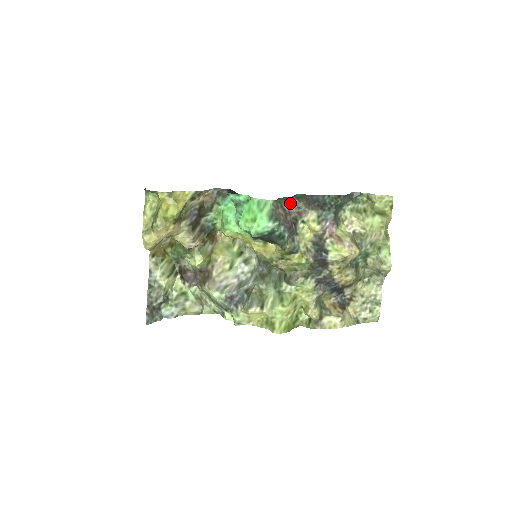
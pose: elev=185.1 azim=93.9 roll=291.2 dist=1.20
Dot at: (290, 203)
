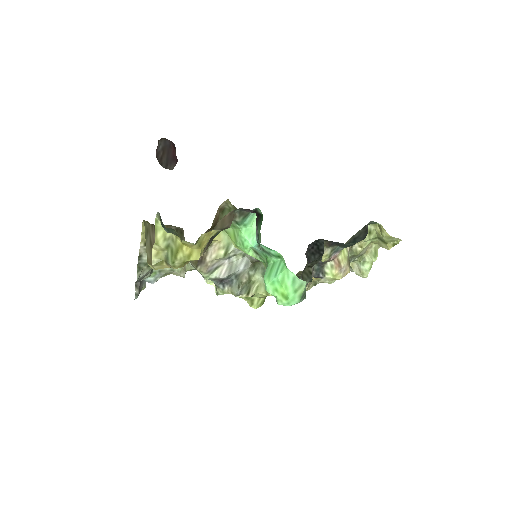
Dot at: (313, 242)
